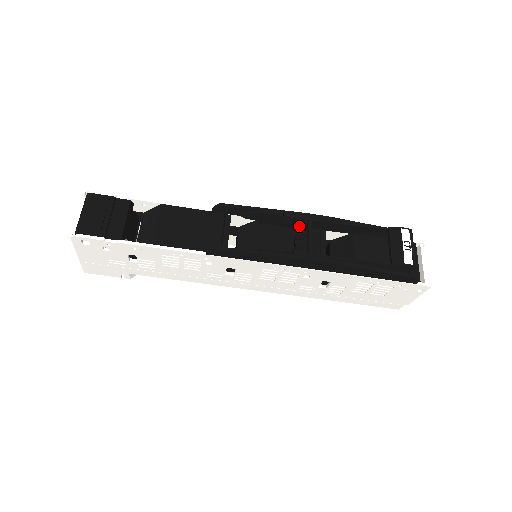
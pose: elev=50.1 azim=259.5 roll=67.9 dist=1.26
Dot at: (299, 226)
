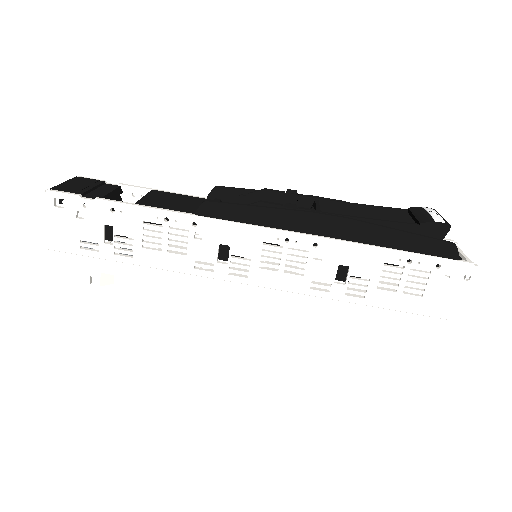
Dot at: occluded
